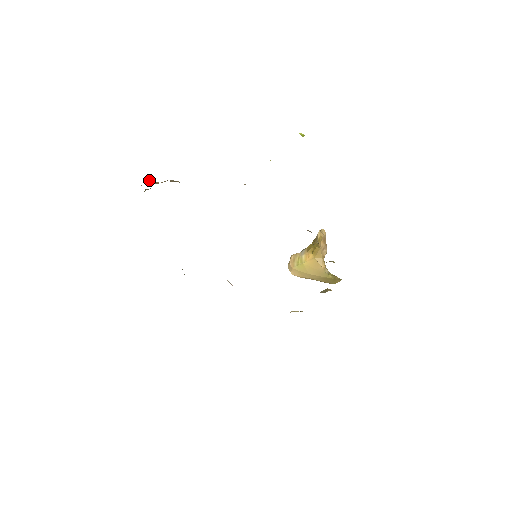
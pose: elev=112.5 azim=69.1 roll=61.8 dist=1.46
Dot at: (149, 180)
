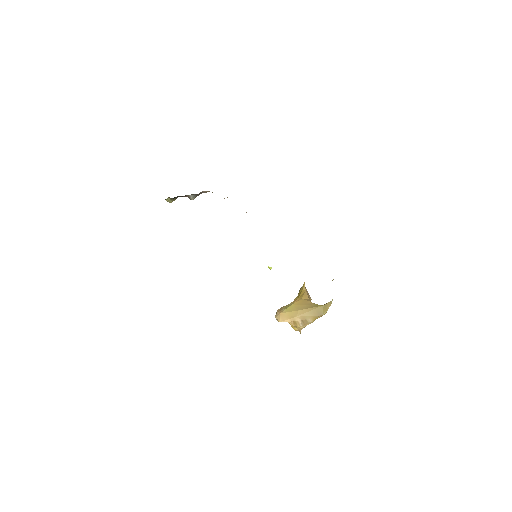
Dot at: occluded
